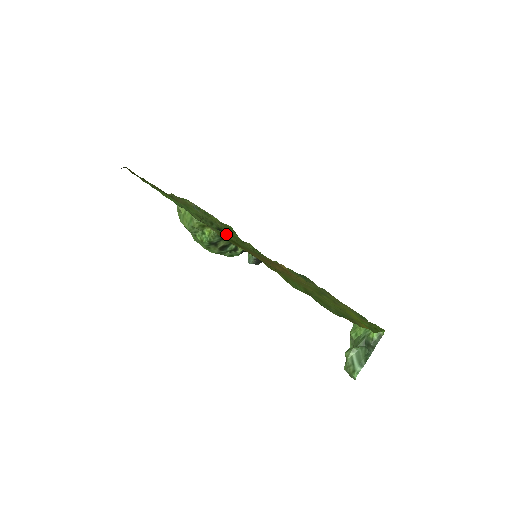
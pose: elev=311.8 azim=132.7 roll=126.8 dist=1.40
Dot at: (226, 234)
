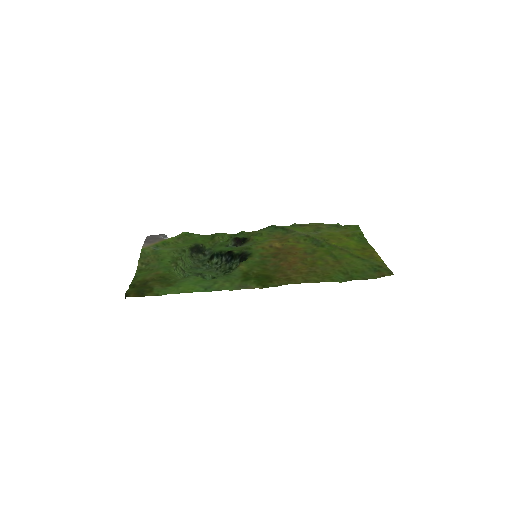
Dot at: (239, 269)
